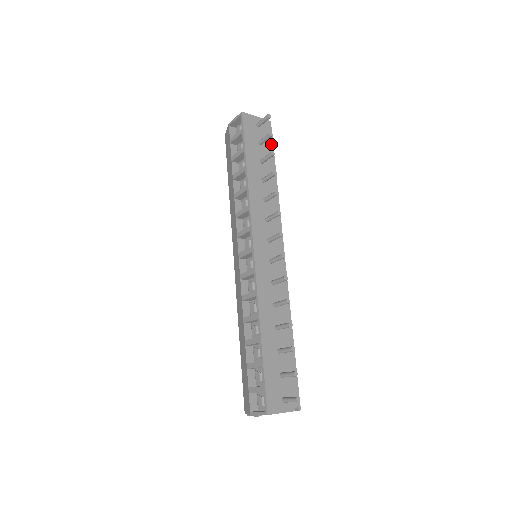
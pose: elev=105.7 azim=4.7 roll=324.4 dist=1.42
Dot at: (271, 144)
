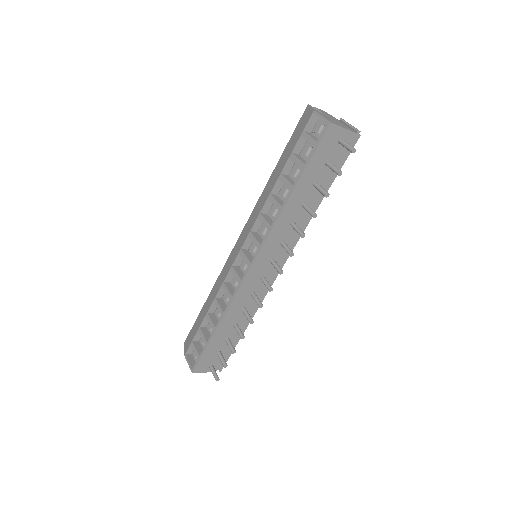
Dot at: (341, 163)
